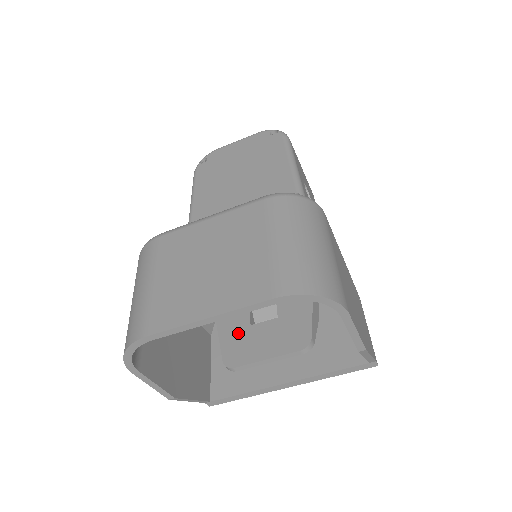
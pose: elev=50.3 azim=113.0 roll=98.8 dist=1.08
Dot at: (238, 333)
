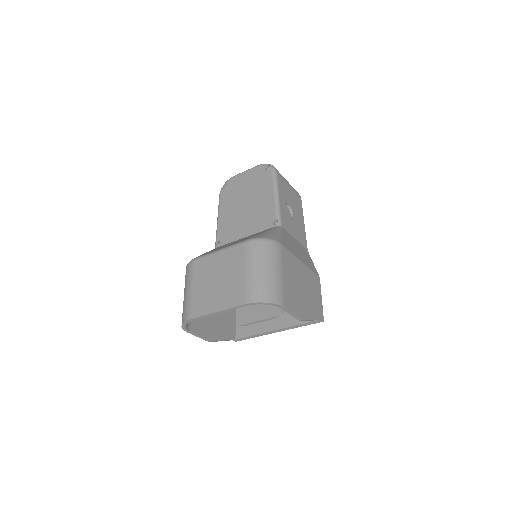
Dot at: occluded
